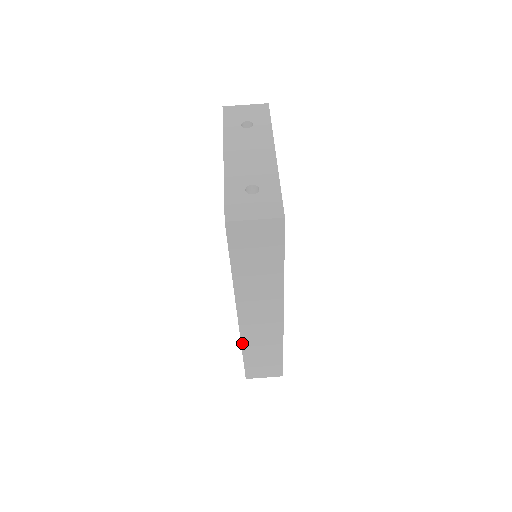
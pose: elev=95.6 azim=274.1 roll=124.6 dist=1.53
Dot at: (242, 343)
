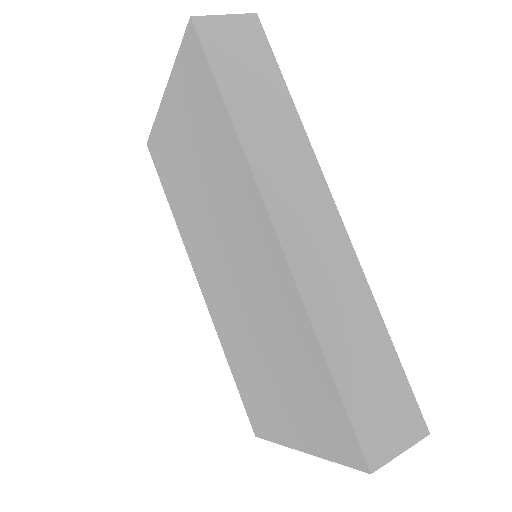
Dot at: (310, 315)
